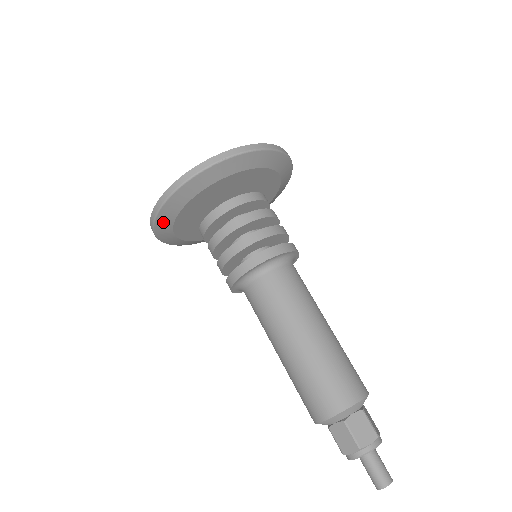
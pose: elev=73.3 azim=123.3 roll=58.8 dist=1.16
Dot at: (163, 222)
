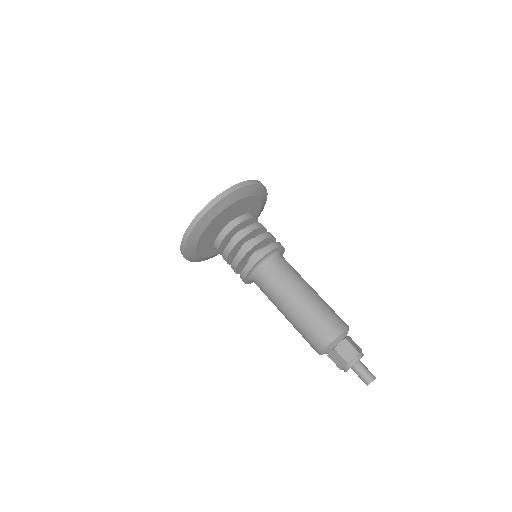
Dot at: (209, 258)
